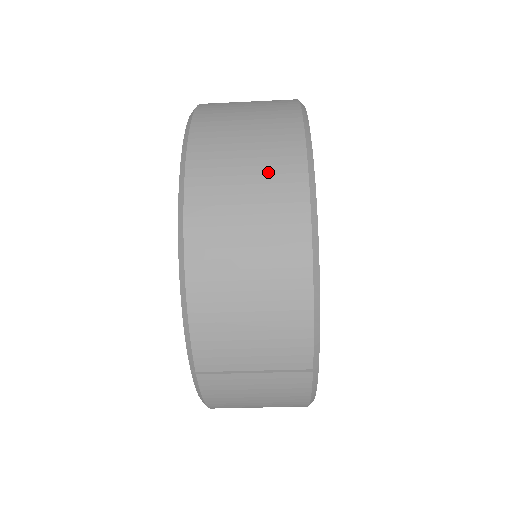
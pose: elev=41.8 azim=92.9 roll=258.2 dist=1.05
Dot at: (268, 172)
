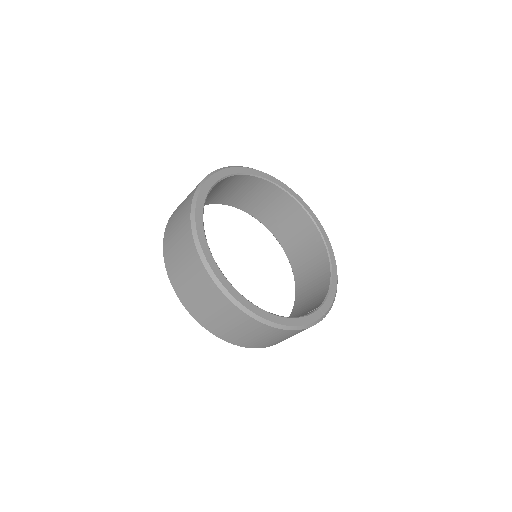
Dot at: (239, 324)
